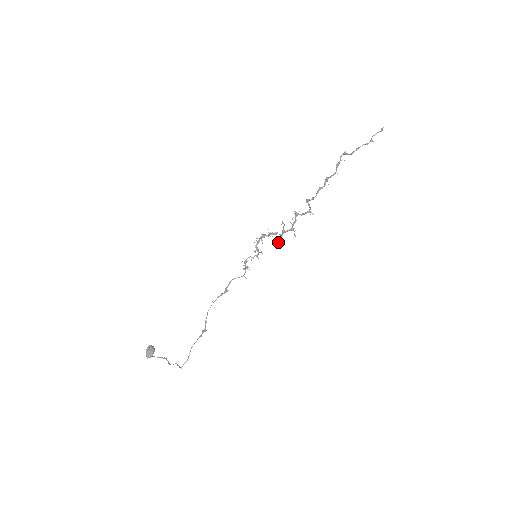
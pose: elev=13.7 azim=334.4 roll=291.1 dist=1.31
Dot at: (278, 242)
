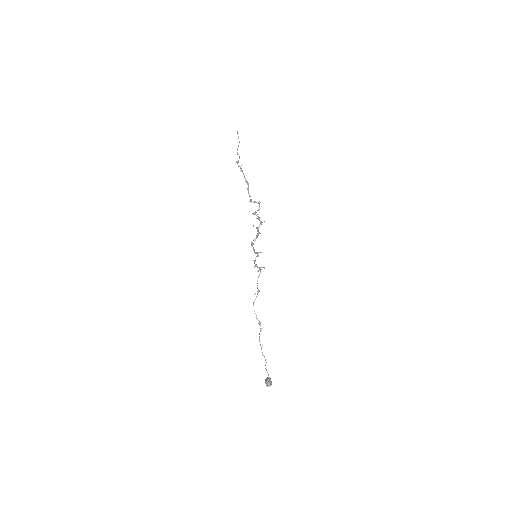
Dot at: occluded
